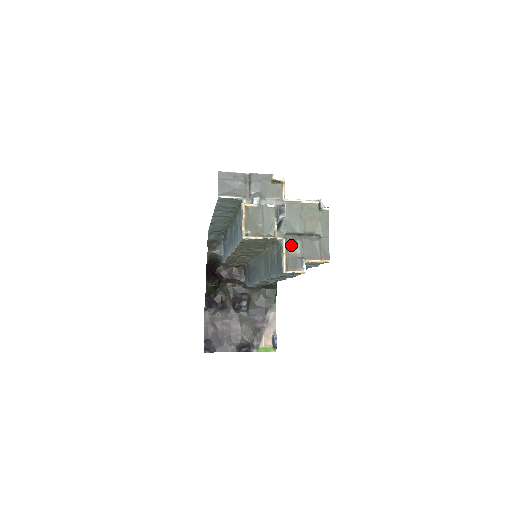
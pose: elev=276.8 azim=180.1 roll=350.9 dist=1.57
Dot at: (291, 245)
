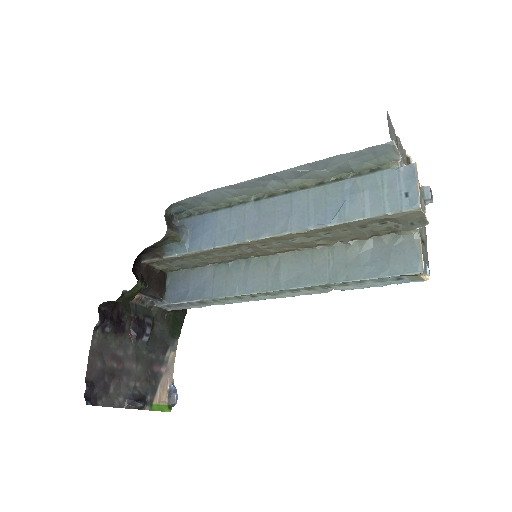
Dot at: occluded
